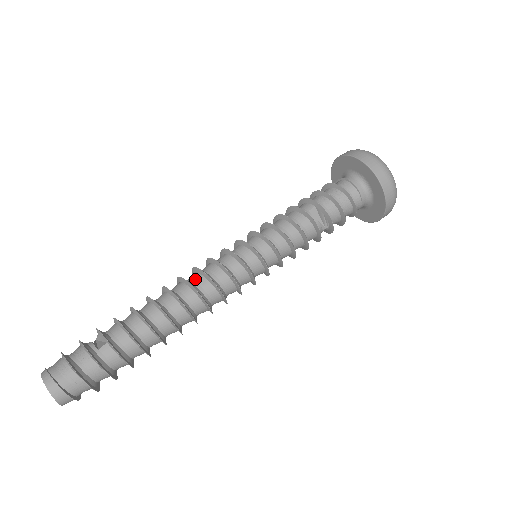
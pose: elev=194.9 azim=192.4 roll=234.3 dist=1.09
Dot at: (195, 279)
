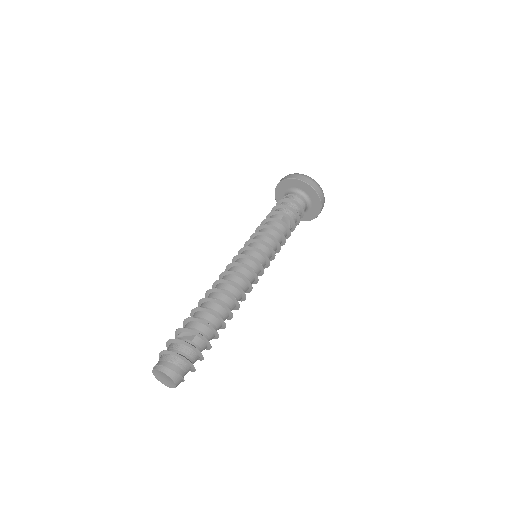
Dot at: (231, 279)
